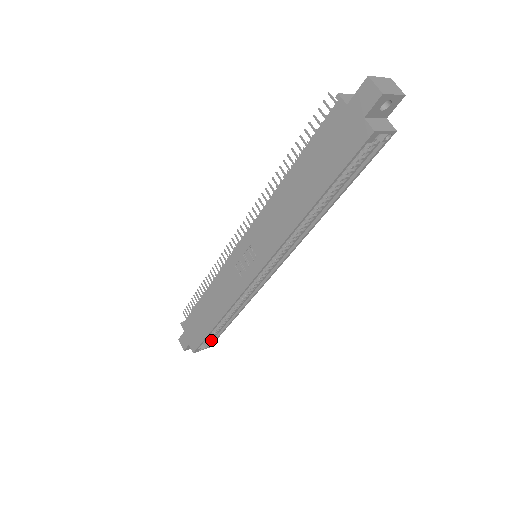
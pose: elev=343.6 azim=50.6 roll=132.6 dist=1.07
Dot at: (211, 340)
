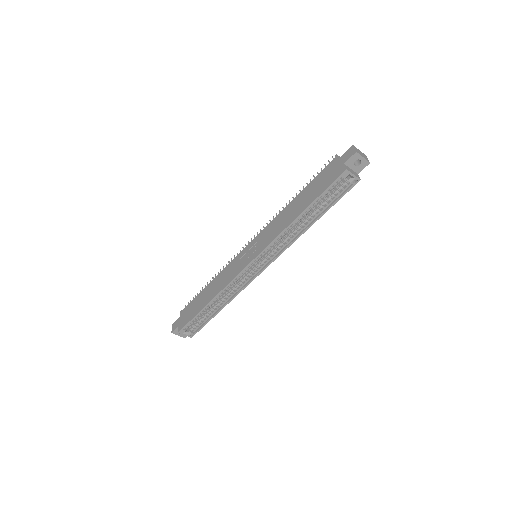
Dot at: (195, 330)
